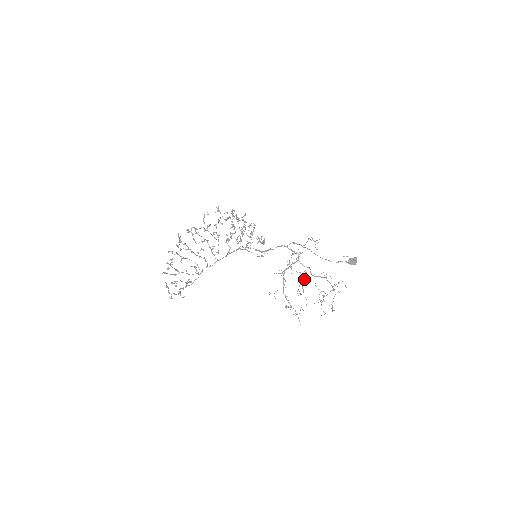
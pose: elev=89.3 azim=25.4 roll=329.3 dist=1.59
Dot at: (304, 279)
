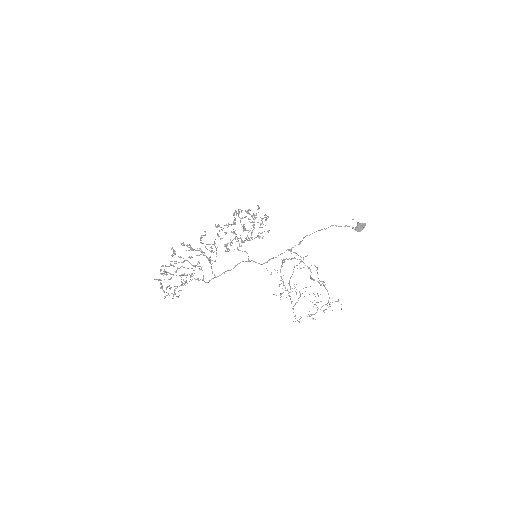
Dot at: (300, 316)
